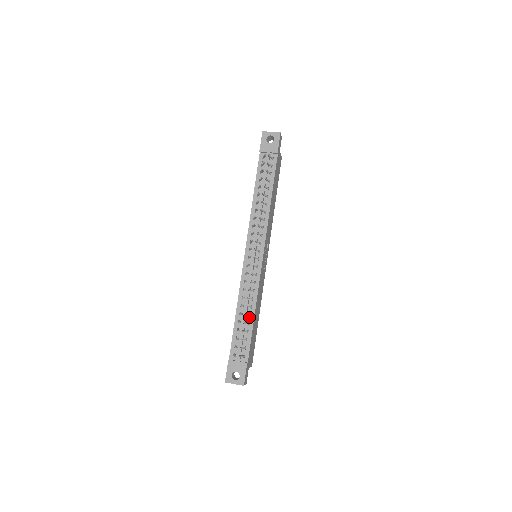
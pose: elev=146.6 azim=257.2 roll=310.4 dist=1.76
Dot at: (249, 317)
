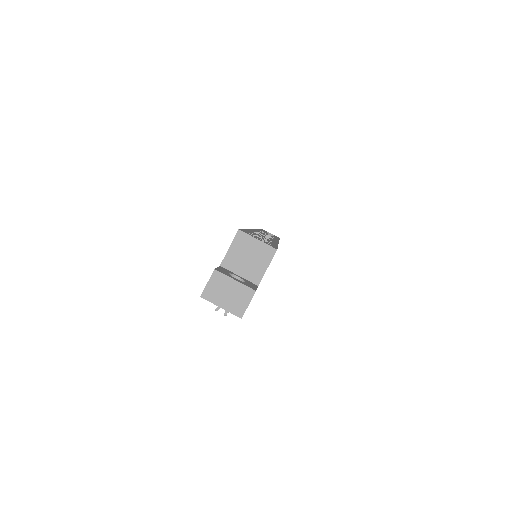
Dot at: occluded
